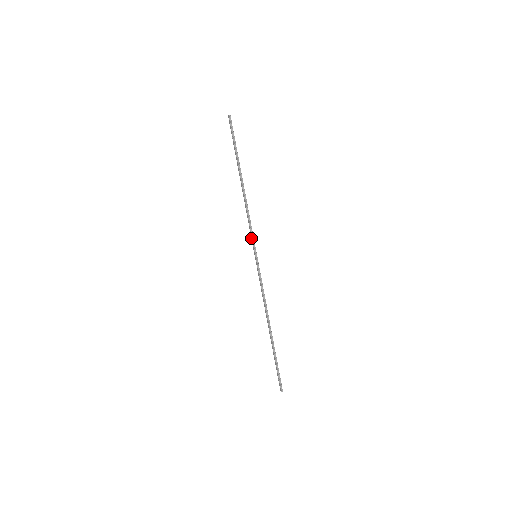
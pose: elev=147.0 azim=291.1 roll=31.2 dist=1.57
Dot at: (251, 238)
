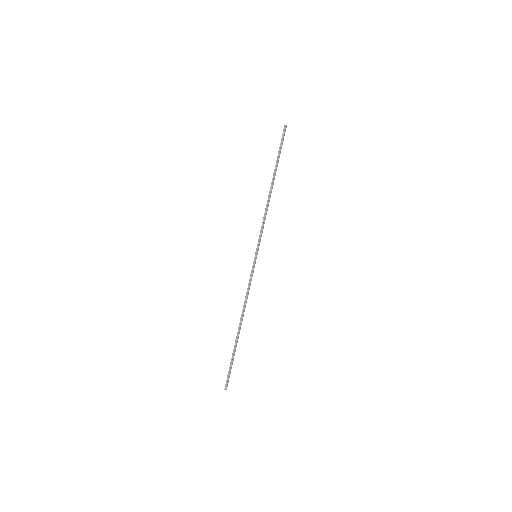
Dot at: (259, 238)
